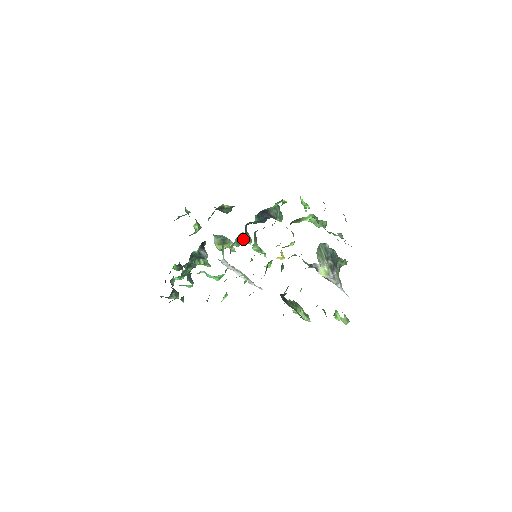
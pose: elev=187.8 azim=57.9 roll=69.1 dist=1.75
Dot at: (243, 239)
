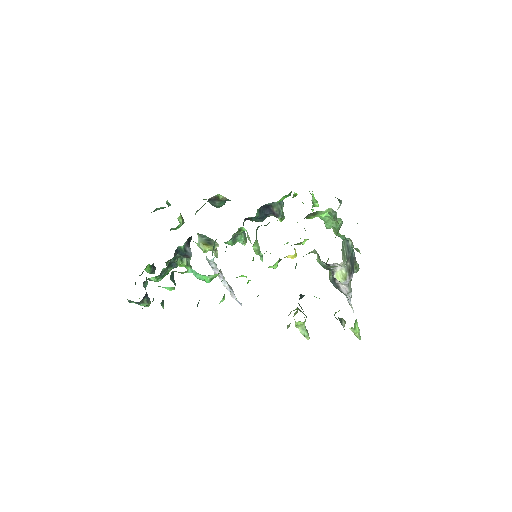
Dot at: (239, 237)
